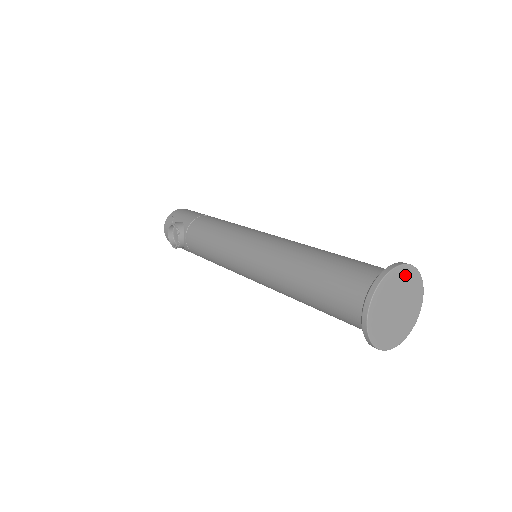
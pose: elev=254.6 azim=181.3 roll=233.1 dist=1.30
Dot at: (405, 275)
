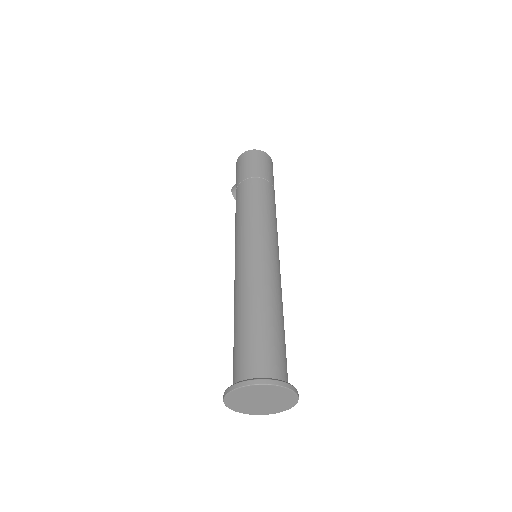
Dot at: (244, 391)
